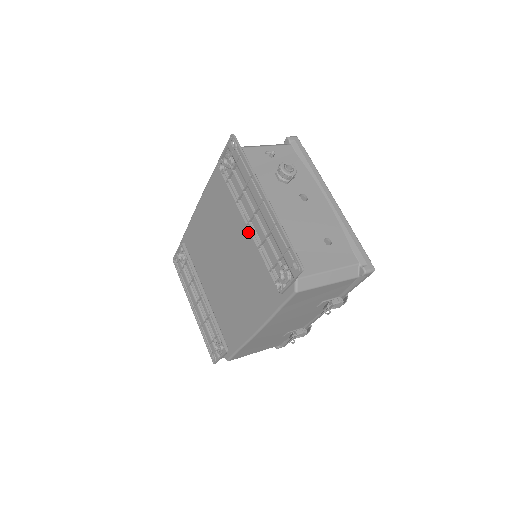
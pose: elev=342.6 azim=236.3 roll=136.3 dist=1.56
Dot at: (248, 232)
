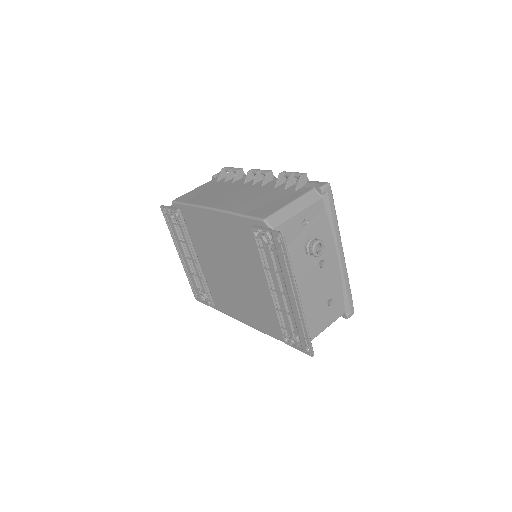
Dot at: occluded
